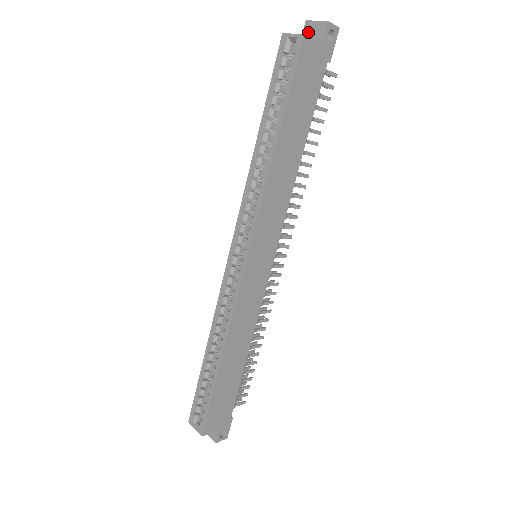
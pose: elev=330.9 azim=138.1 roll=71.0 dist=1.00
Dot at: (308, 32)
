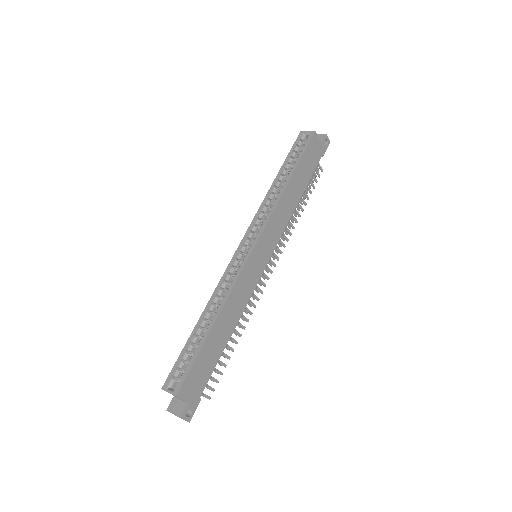
Dot at: occluded
